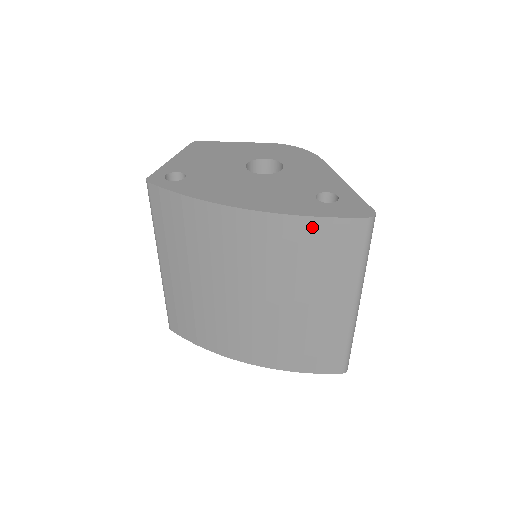
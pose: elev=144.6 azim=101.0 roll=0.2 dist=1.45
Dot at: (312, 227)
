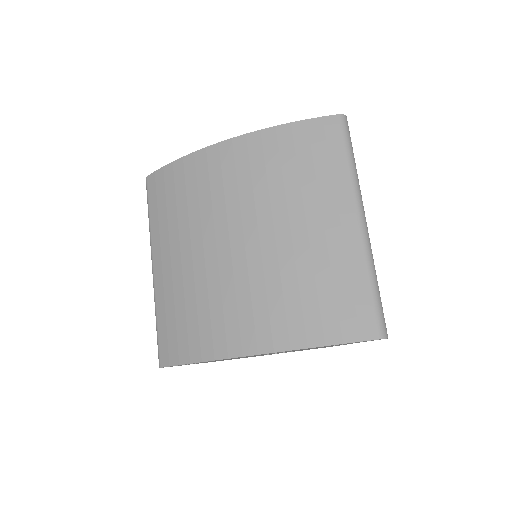
Dot at: (289, 134)
